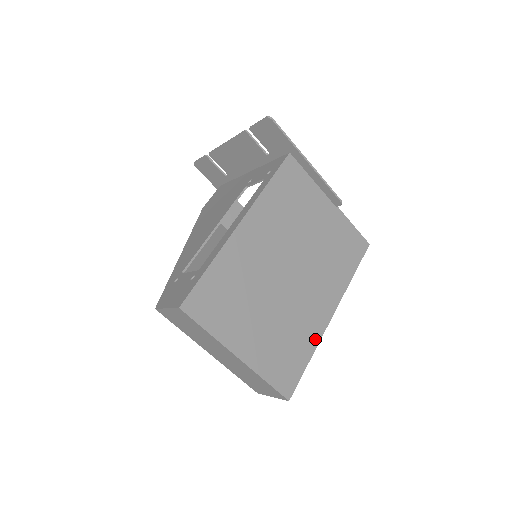
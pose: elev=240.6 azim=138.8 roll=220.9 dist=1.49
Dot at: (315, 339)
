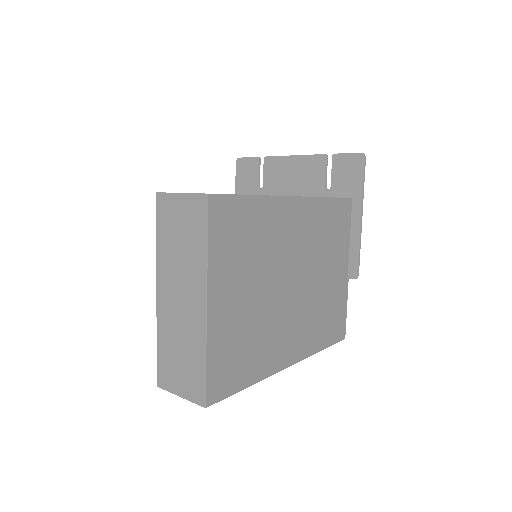
Dot at: (265, 371)
